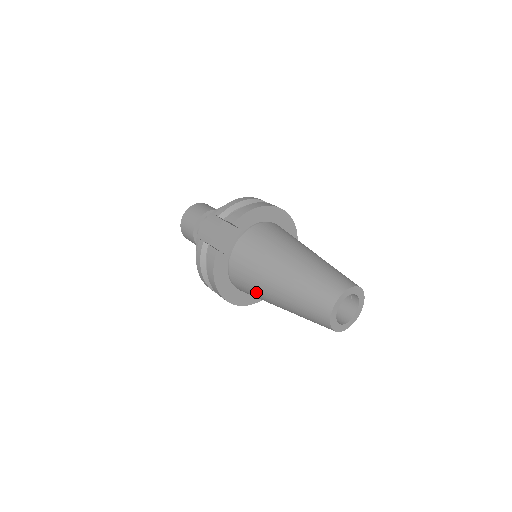
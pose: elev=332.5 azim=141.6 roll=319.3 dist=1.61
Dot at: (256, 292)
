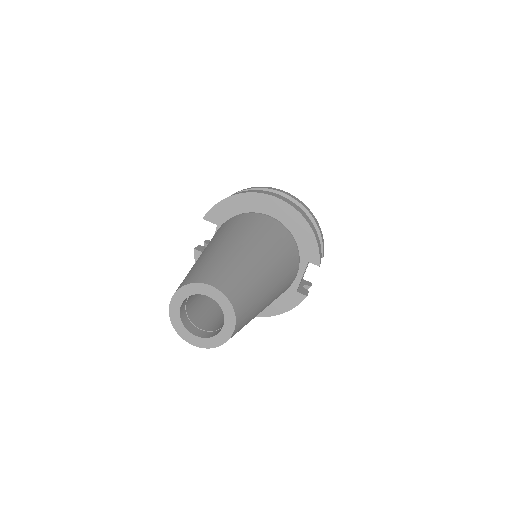
Dot at: occluded
